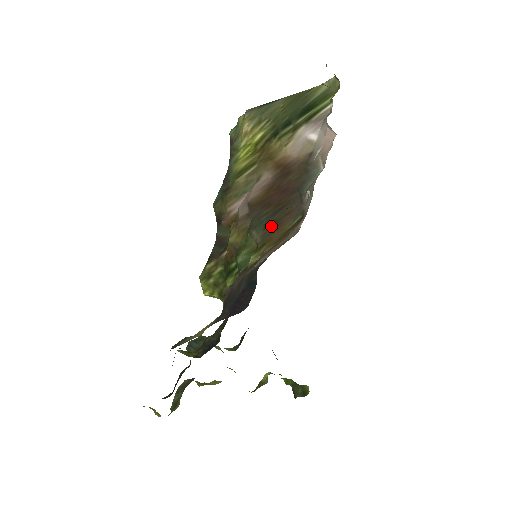
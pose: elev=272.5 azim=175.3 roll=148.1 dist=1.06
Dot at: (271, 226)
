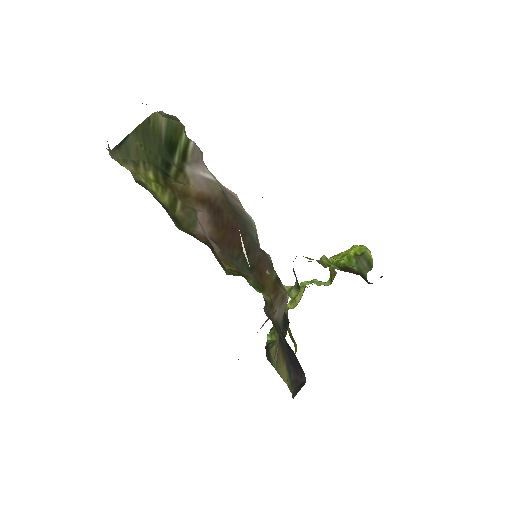
Dot at: (254, 271)
